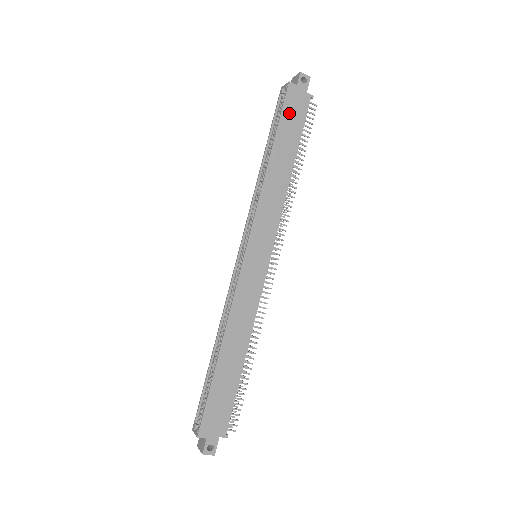
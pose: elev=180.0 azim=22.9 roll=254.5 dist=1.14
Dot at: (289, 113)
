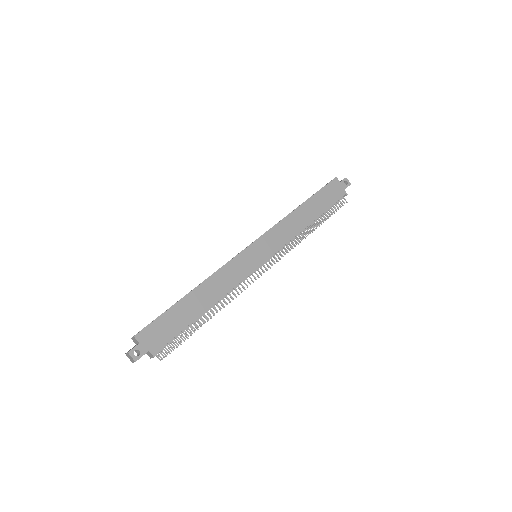
Dot at: (327, 192)
